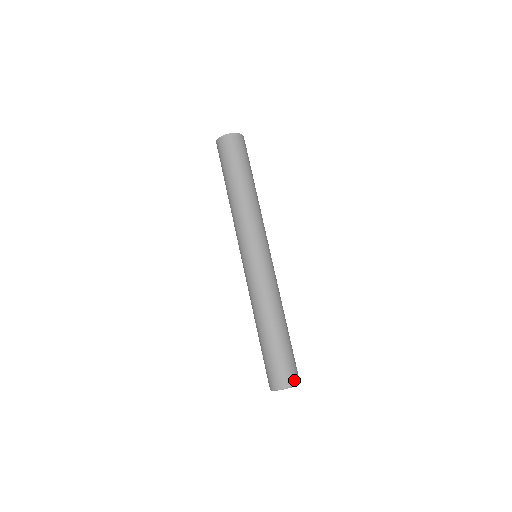
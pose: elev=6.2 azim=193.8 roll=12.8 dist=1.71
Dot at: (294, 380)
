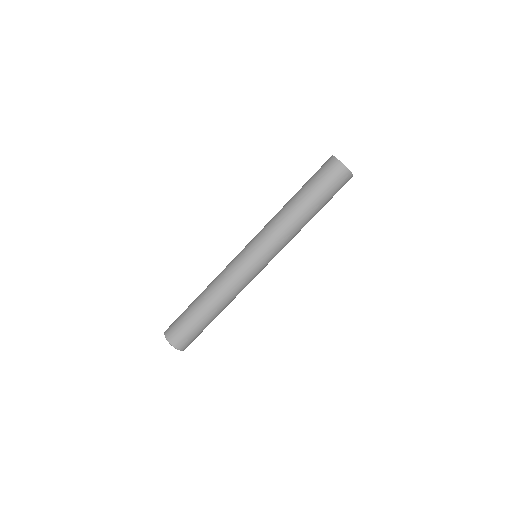
Dot at: occluded
